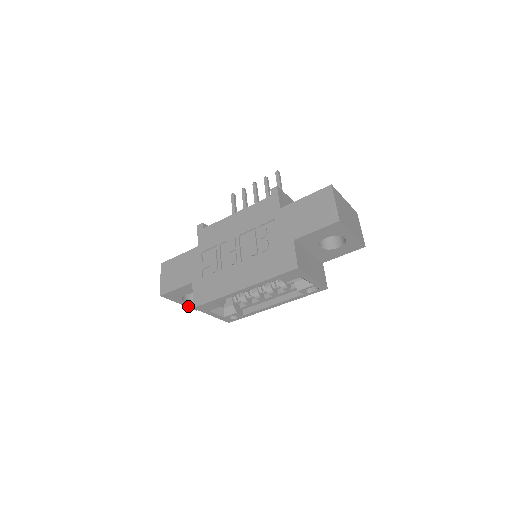
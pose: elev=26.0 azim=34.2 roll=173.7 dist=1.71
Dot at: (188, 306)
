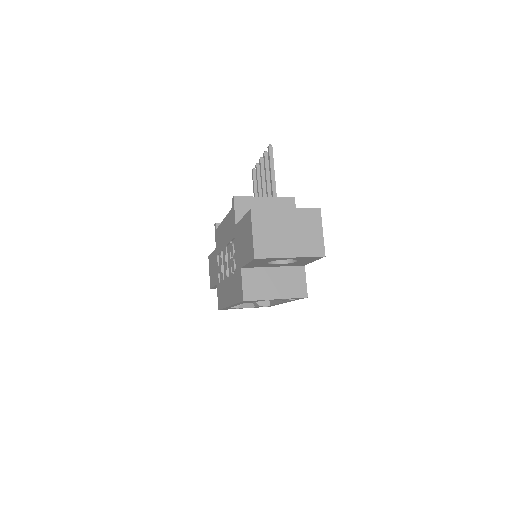
Dot at: occluded
